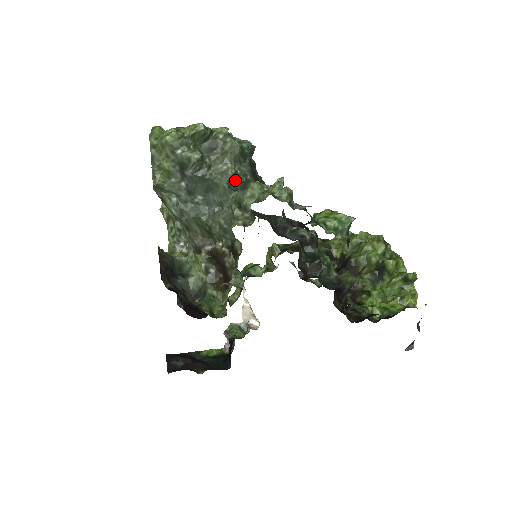
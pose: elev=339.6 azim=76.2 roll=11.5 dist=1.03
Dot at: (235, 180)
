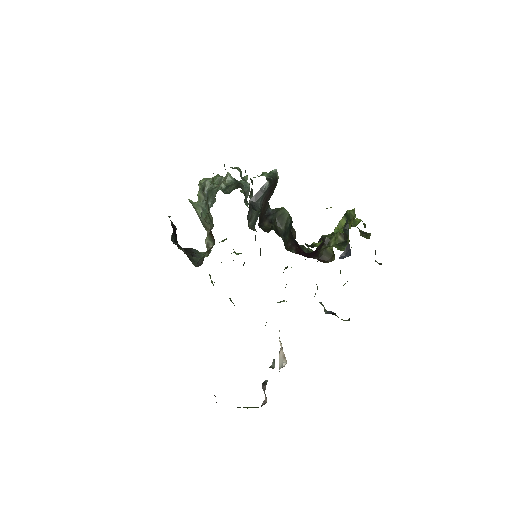
Dot at: (226, 189)
